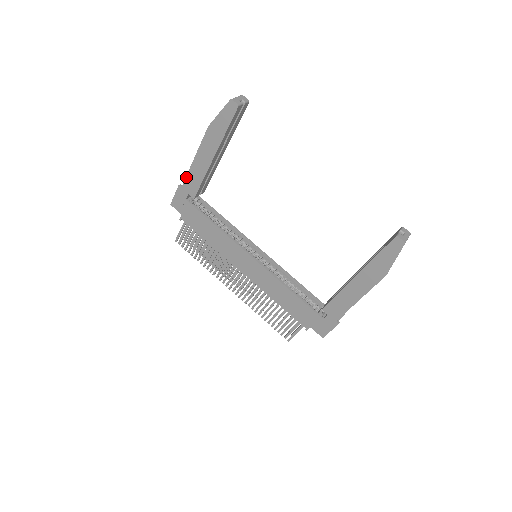
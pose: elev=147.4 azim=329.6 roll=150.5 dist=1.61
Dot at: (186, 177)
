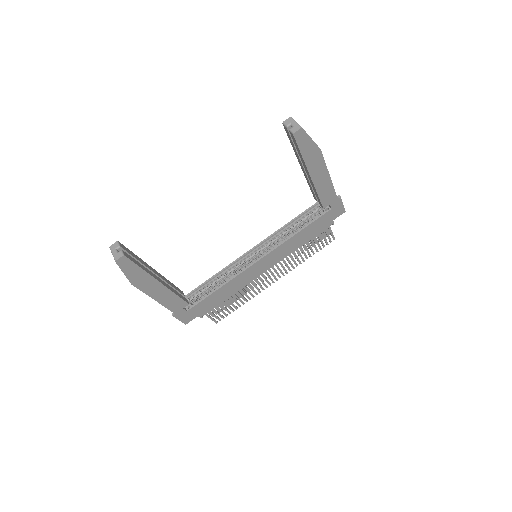
Dot at: (168, 309)
